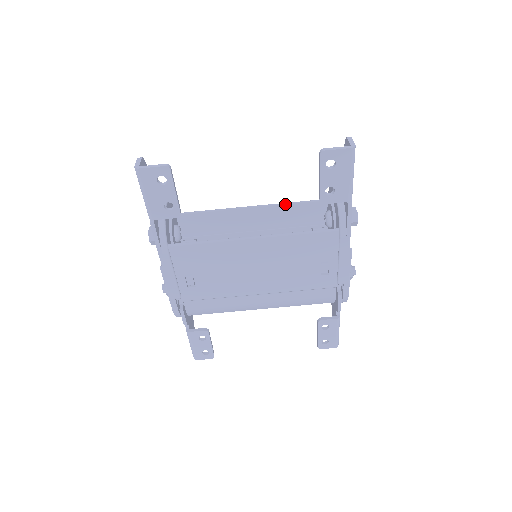
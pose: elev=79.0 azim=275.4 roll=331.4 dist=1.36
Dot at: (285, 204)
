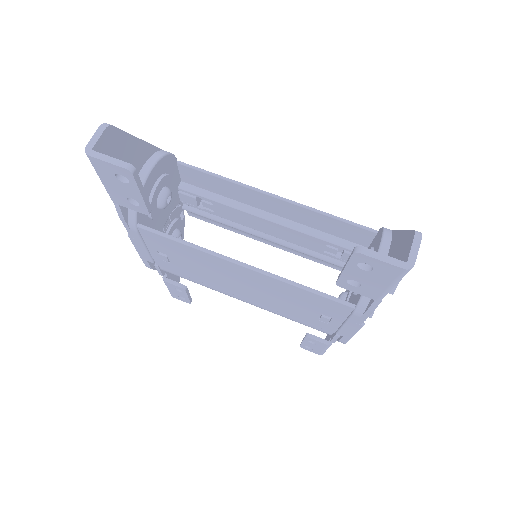
Dot at: (319, 212)
